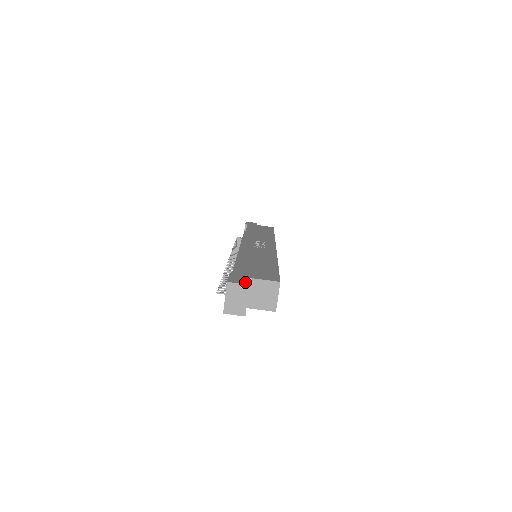
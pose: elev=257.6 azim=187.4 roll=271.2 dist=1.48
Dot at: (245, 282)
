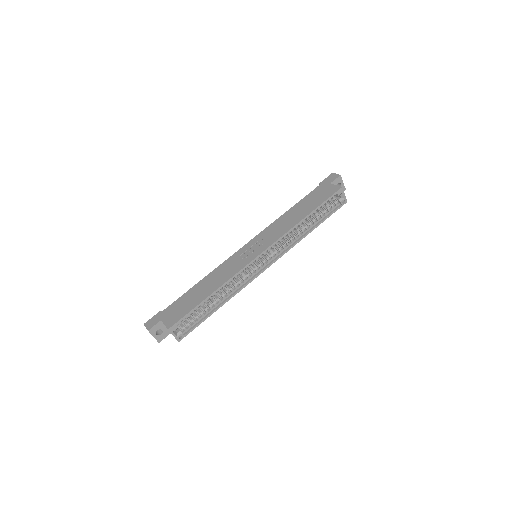
Dot at: (150, 327)
